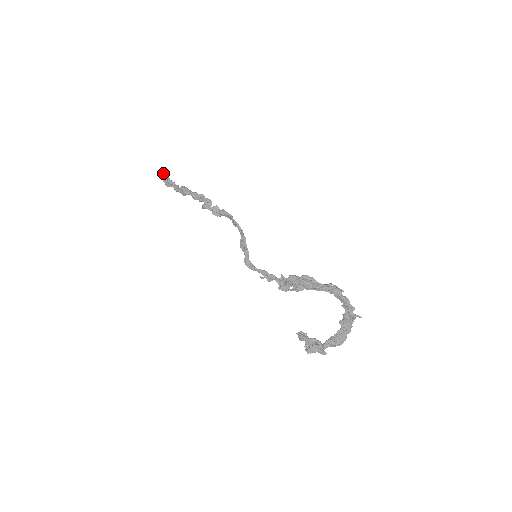
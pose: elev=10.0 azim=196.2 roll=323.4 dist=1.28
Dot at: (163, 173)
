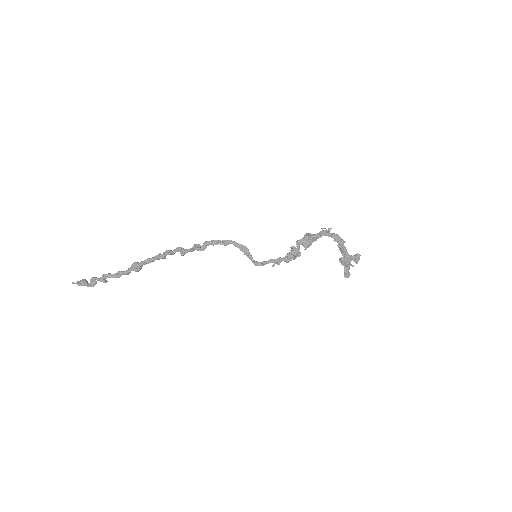
Dot at: (79, 282)
